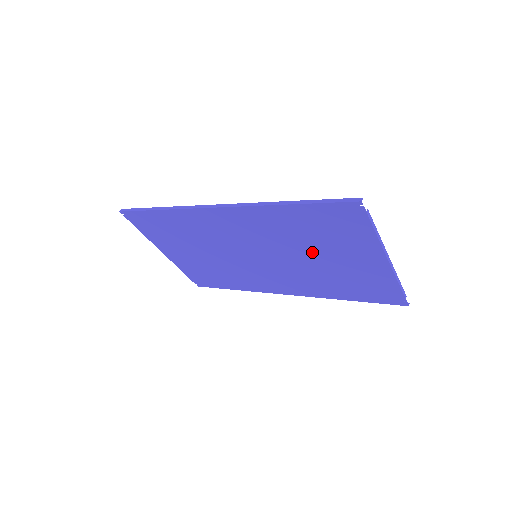
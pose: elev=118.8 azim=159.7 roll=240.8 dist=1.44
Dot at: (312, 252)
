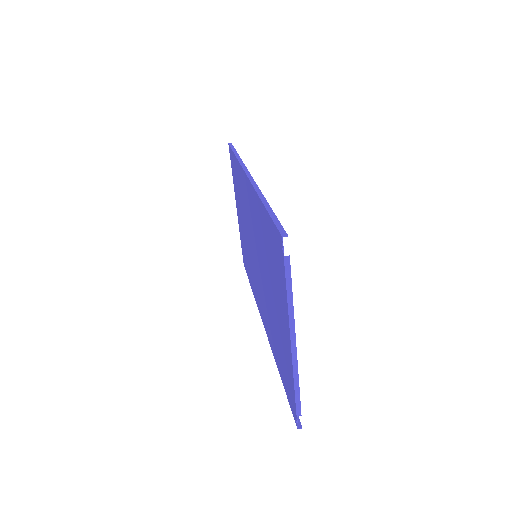
Dot at: (269, 281)
